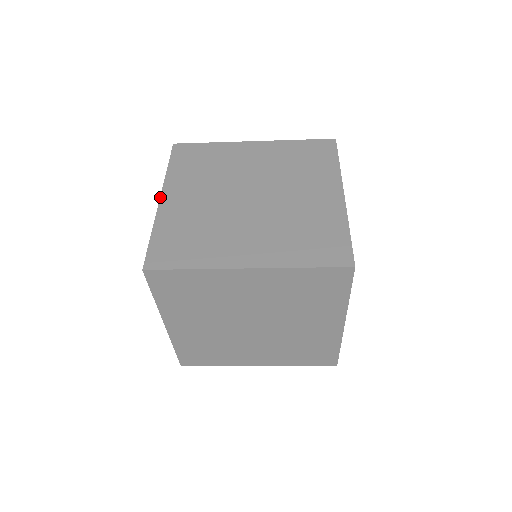
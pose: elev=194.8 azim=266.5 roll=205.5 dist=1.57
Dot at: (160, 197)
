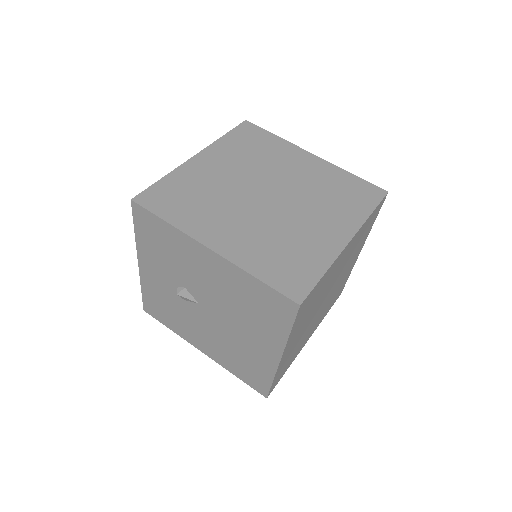
Dot at: (281, 359)
